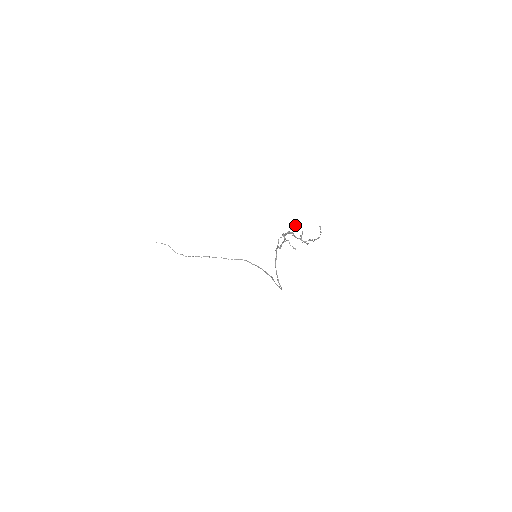
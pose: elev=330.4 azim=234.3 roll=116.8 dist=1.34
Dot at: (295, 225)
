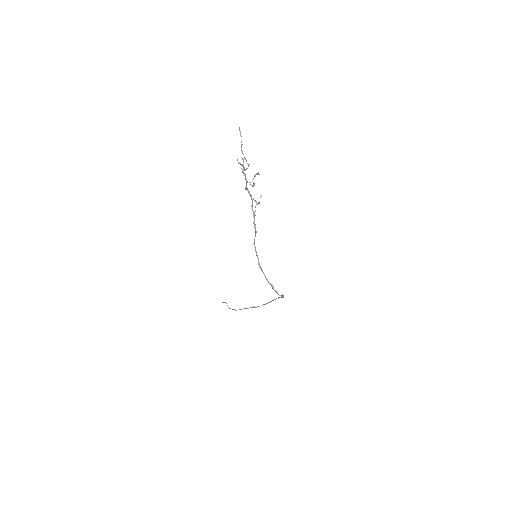
Dot at: (257, 174)
